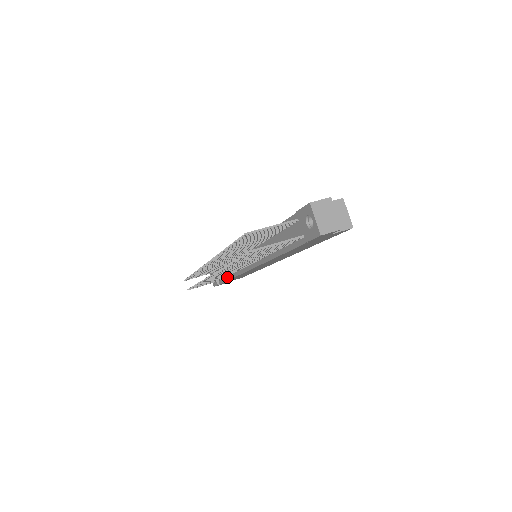
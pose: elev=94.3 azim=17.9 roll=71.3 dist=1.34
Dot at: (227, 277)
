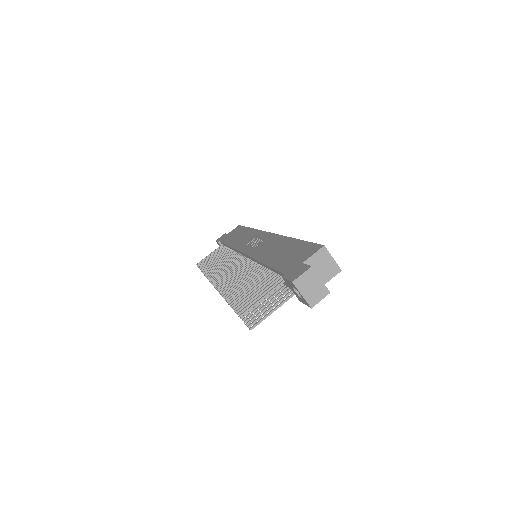
Dot at: occluded
